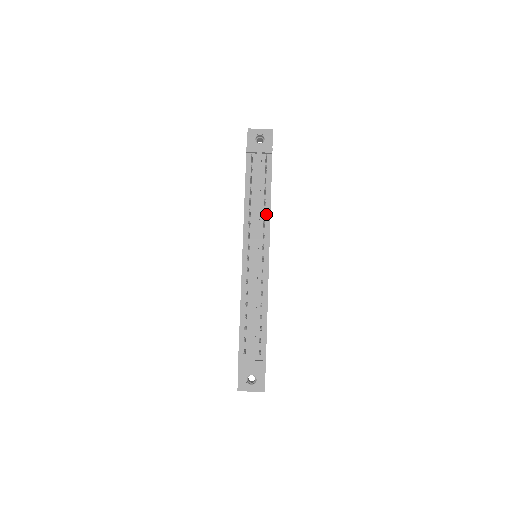
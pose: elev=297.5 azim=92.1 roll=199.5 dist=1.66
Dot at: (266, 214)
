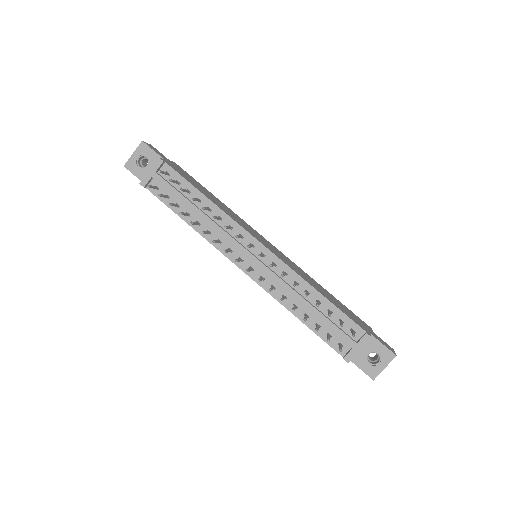
Dot at: (220, 216)
